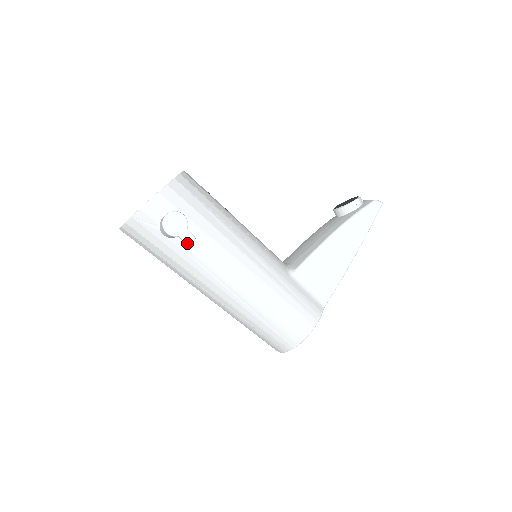
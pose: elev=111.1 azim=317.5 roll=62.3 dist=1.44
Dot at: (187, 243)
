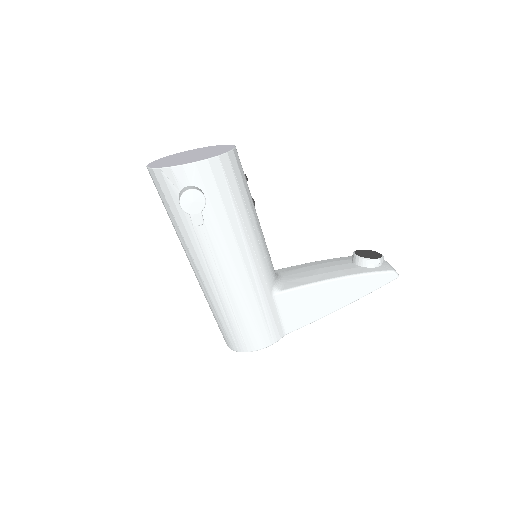
Dot at: (194, 224)
